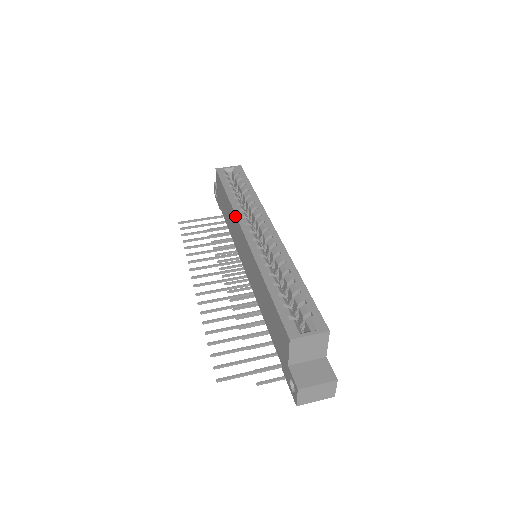
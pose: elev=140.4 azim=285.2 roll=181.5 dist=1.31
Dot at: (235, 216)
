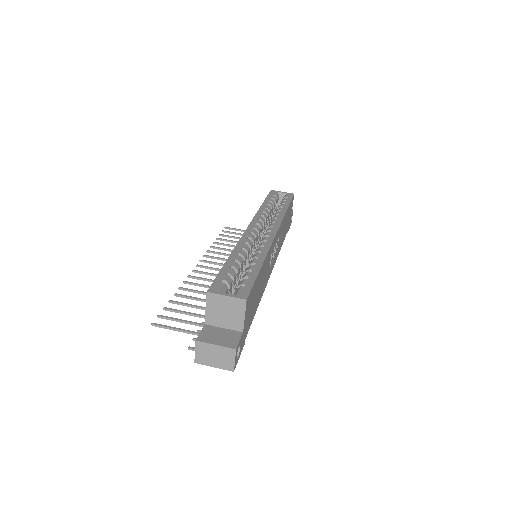
Dot at: occluded
